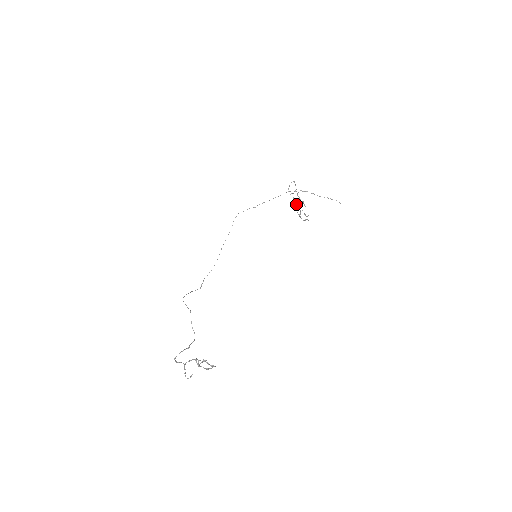
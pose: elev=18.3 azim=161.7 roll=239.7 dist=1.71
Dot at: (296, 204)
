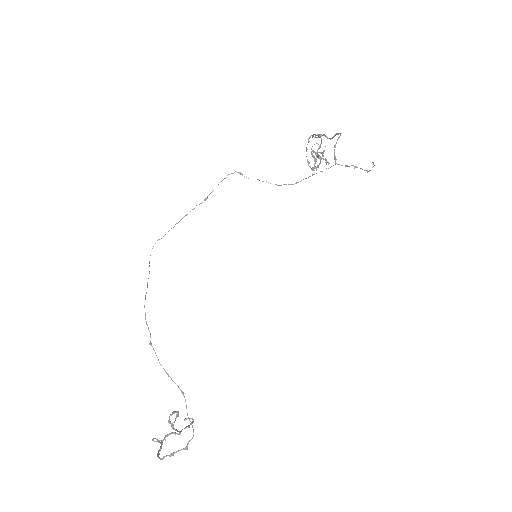
Dot at: (321, 158)
